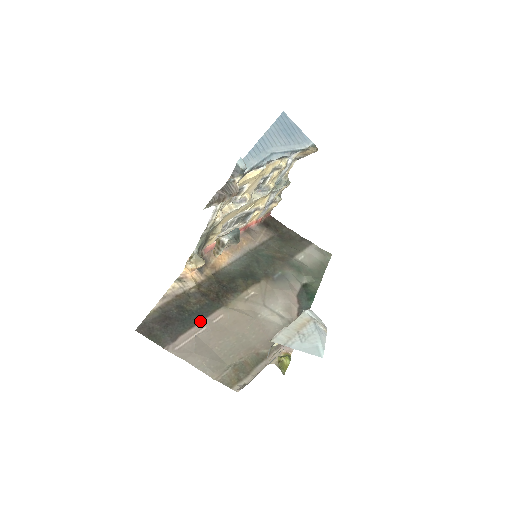
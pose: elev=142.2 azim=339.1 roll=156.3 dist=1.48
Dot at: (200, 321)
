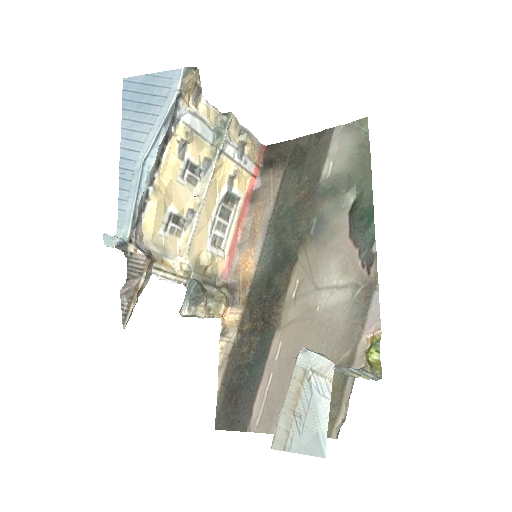
Dot at: (263, 370)
